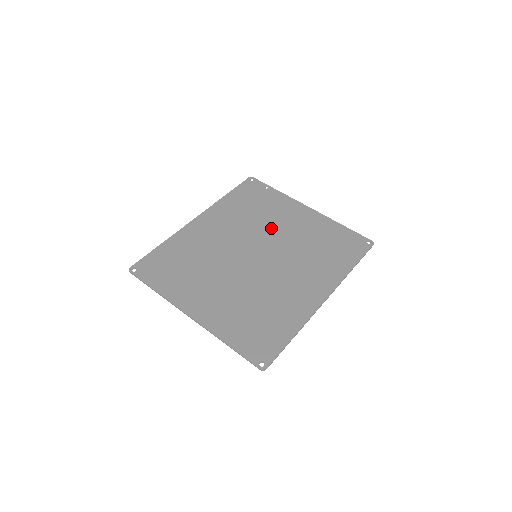
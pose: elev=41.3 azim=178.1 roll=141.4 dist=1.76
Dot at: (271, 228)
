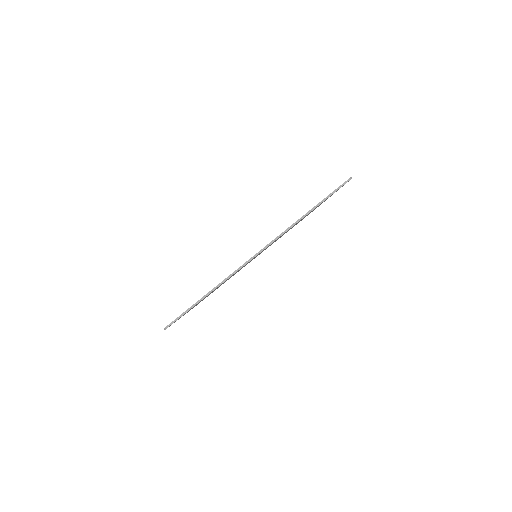
Dot at: occluded
